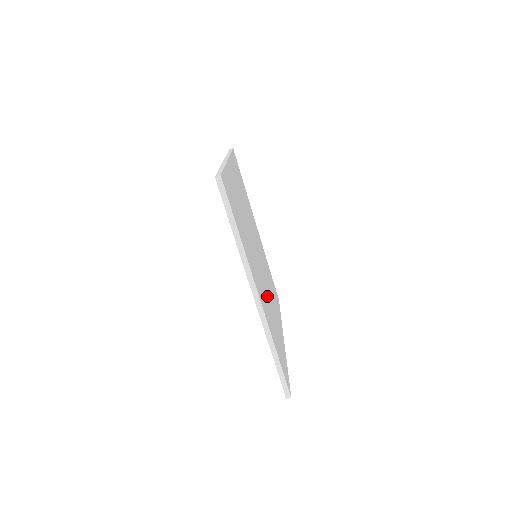
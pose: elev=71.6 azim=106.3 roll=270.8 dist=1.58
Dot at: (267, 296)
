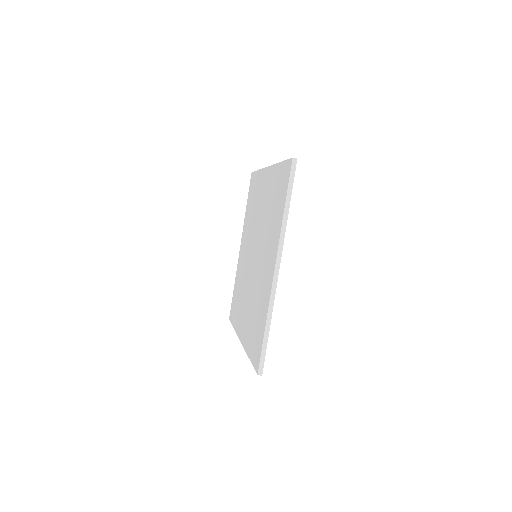
Dot at: occluded
